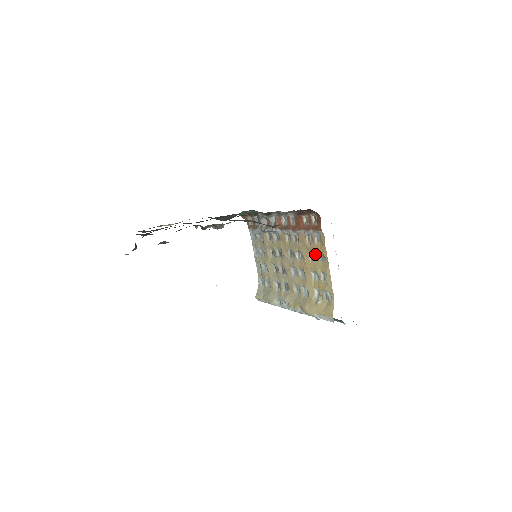
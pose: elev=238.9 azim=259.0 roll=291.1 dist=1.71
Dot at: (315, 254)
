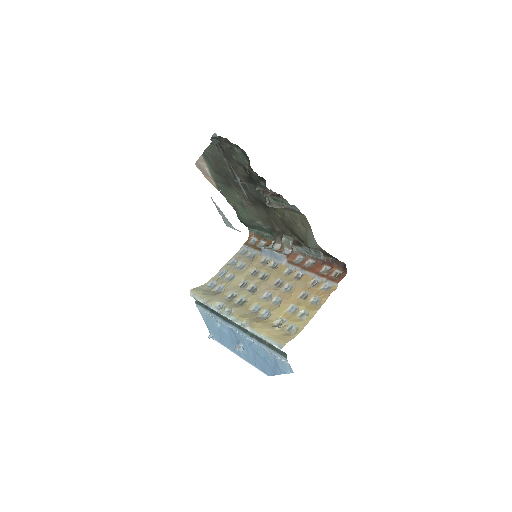
Dot at: (311, 295)
